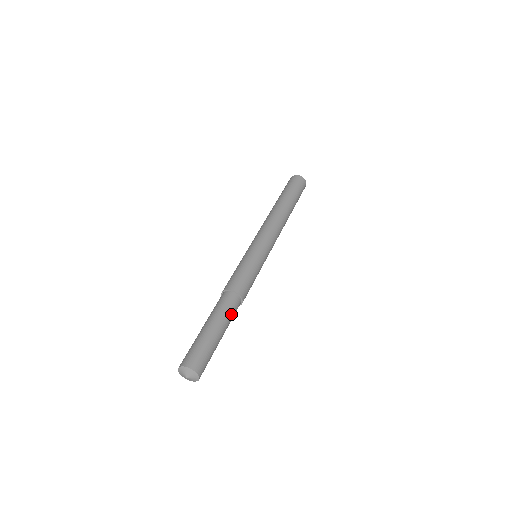
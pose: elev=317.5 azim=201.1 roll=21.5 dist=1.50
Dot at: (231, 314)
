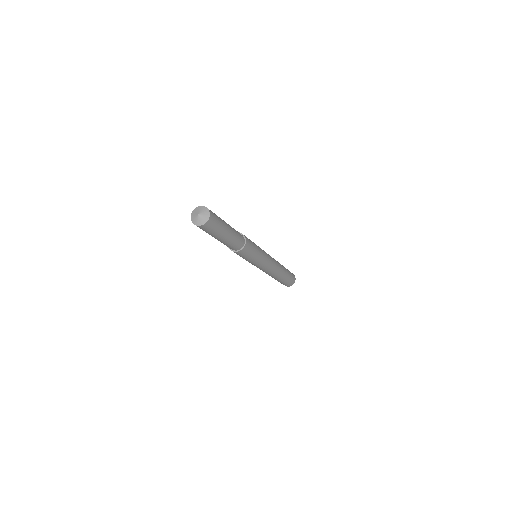
Dot at: occluded
